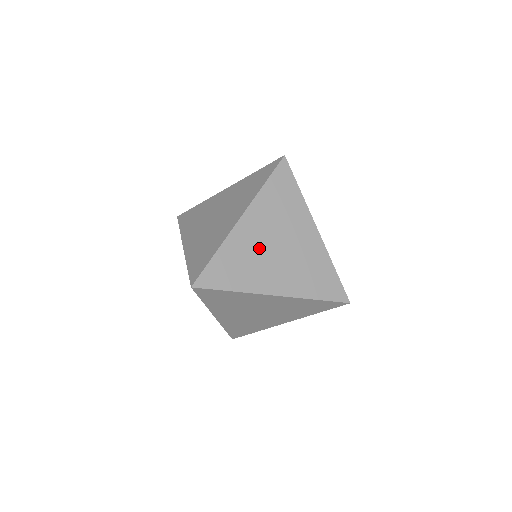
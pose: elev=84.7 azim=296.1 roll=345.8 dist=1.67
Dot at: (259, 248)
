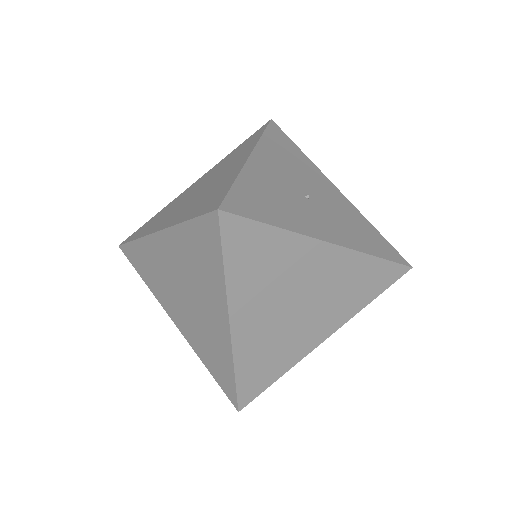
Dot at: (276, 327)
